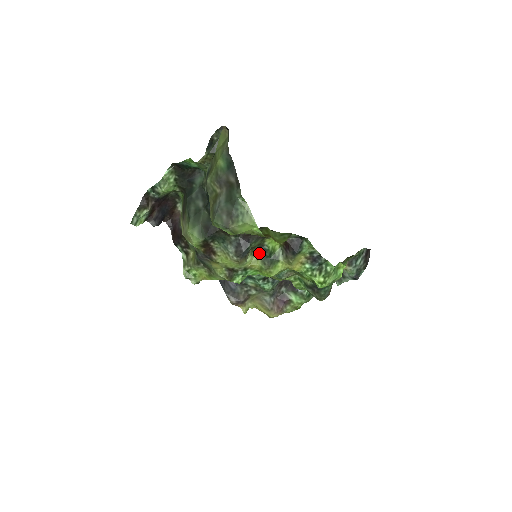
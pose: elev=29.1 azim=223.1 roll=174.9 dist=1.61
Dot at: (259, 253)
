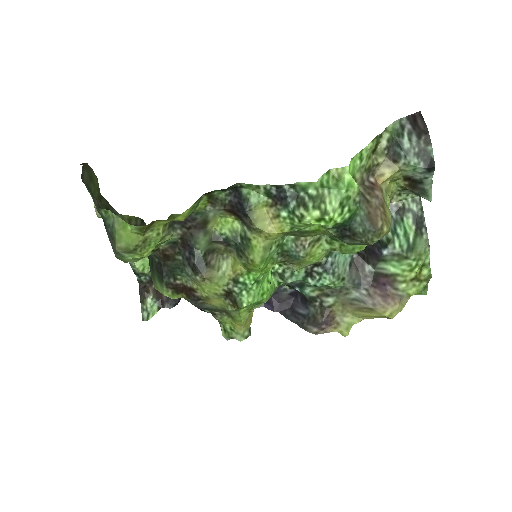
Dot at: (229, 250)
